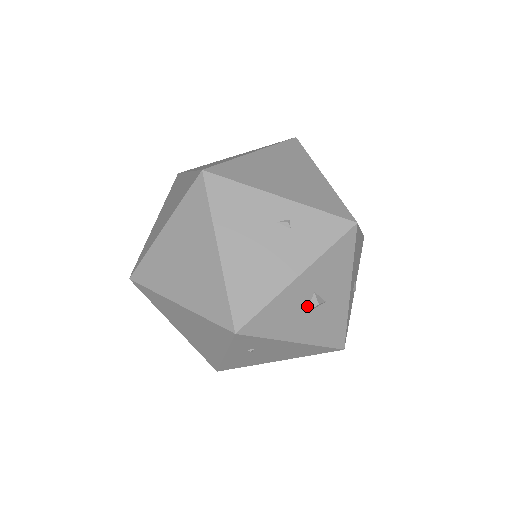
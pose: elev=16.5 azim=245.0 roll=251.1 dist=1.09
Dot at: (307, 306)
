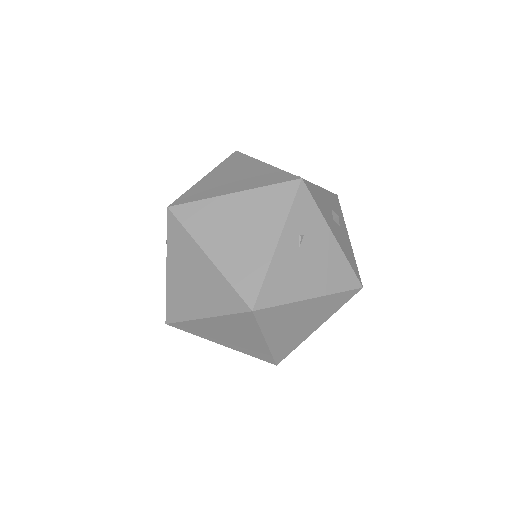
Dot at: (331, 215)
